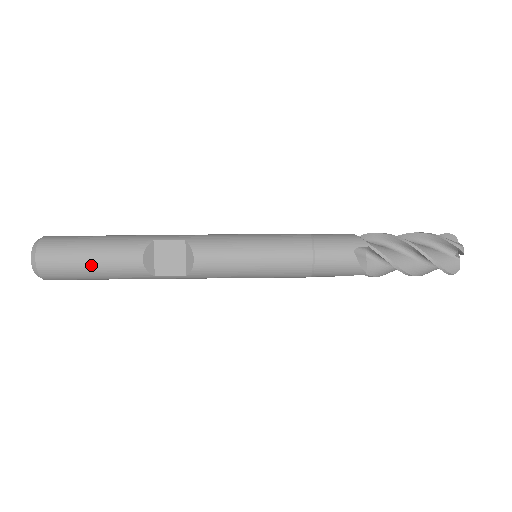
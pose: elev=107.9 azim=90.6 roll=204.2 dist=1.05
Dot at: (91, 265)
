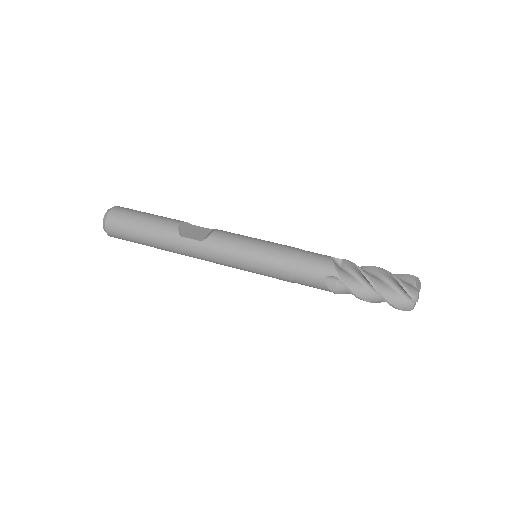
Dot at: (145, 217)
